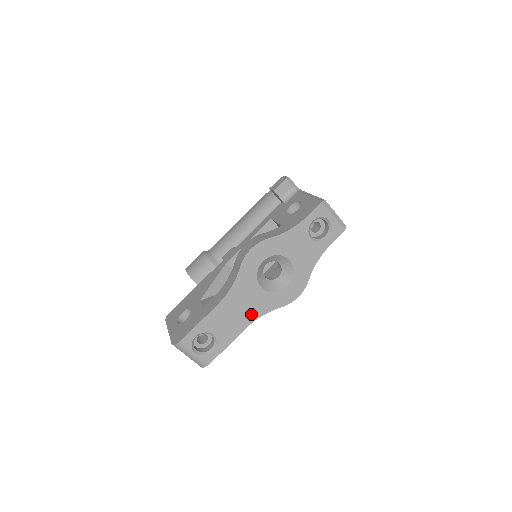
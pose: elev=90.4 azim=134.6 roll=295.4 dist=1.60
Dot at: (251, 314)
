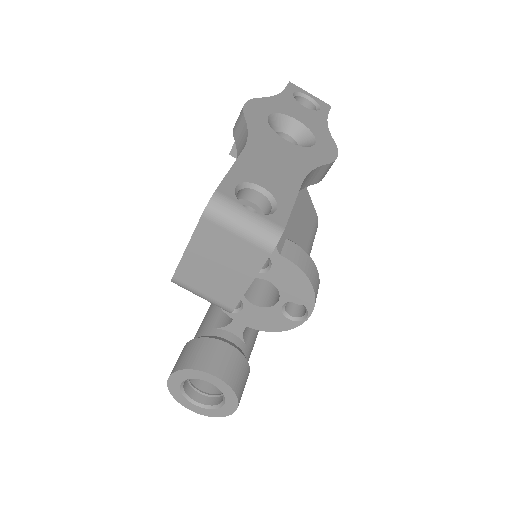
Dot at: (296, 167)
